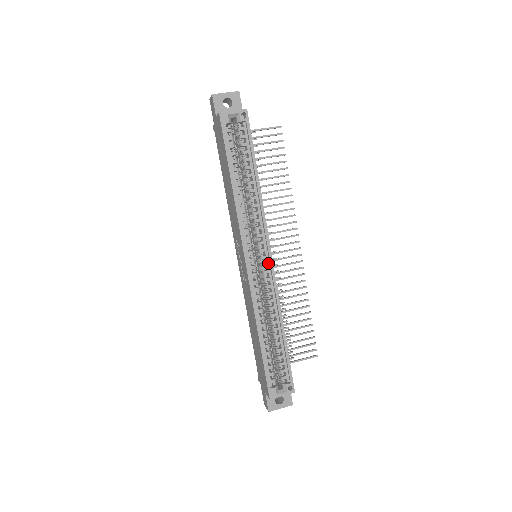
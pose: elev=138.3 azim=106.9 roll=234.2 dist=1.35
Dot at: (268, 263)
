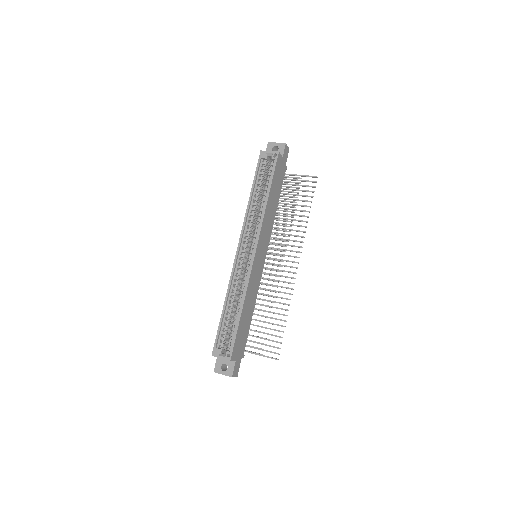
Dot at: (252, 257)
